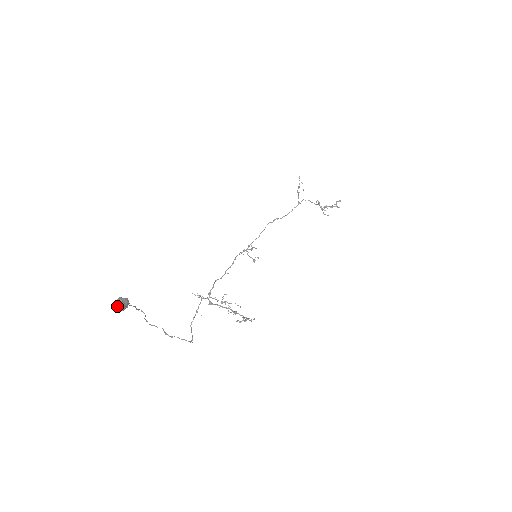
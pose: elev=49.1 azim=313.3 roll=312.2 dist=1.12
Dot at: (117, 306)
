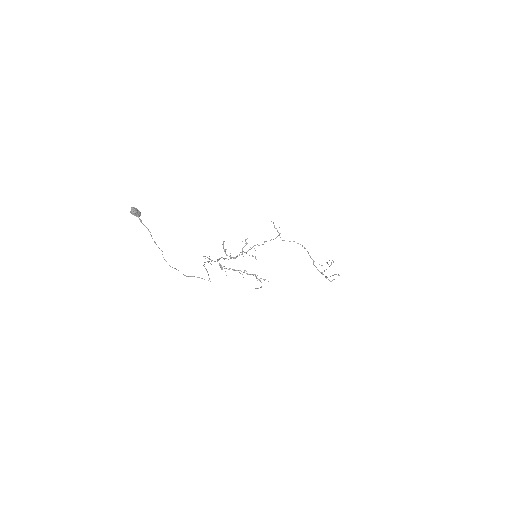
Dot at: (131, 210)
